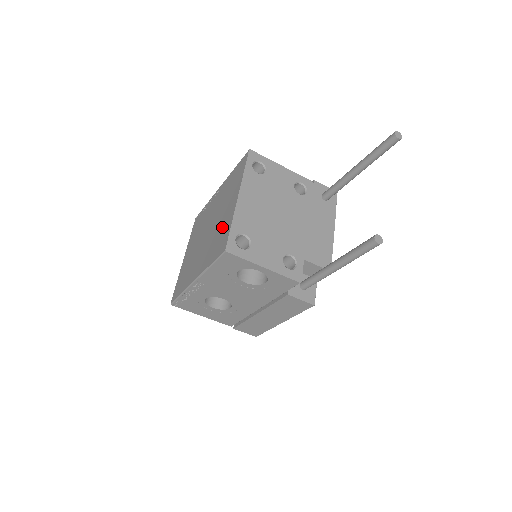
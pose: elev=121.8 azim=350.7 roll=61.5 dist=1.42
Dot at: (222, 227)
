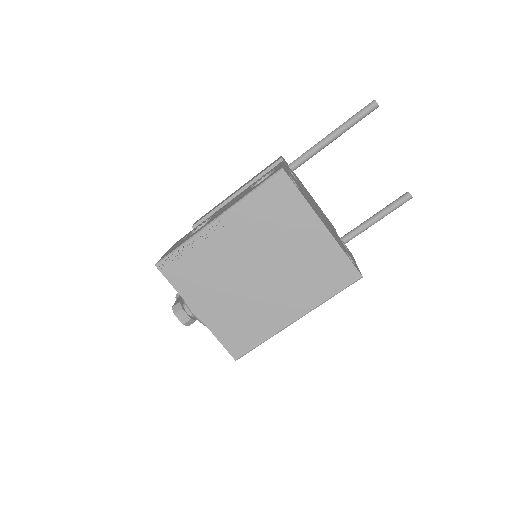
Dot at: (317, 260)
